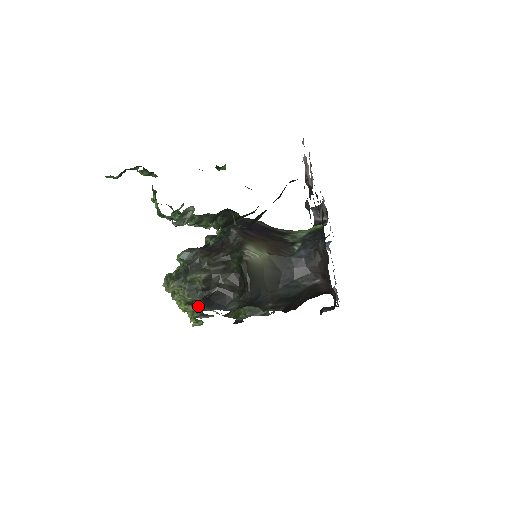
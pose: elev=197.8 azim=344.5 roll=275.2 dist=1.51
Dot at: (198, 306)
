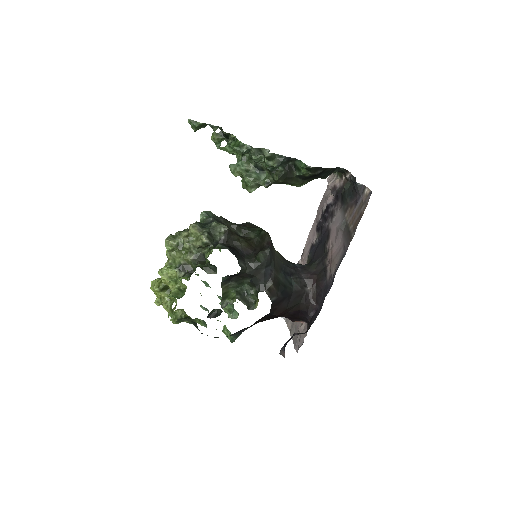
Dot at: occluded
